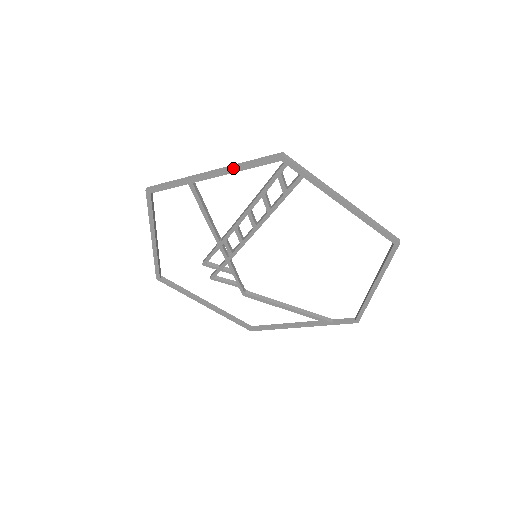
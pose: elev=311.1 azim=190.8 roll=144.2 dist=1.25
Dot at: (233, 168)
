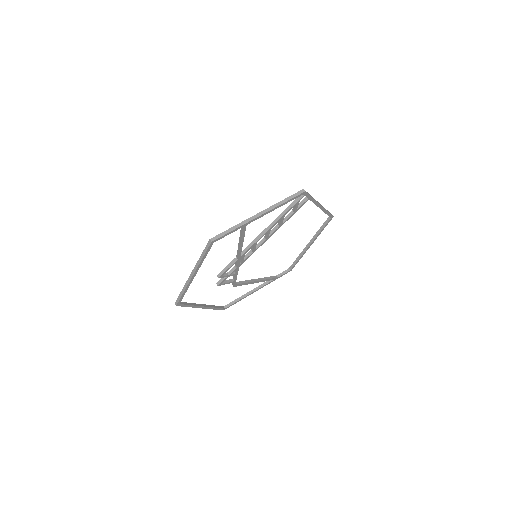
Dot at: (276, 207)
